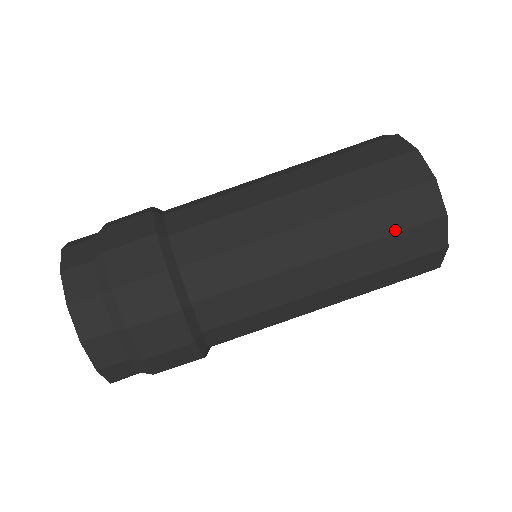
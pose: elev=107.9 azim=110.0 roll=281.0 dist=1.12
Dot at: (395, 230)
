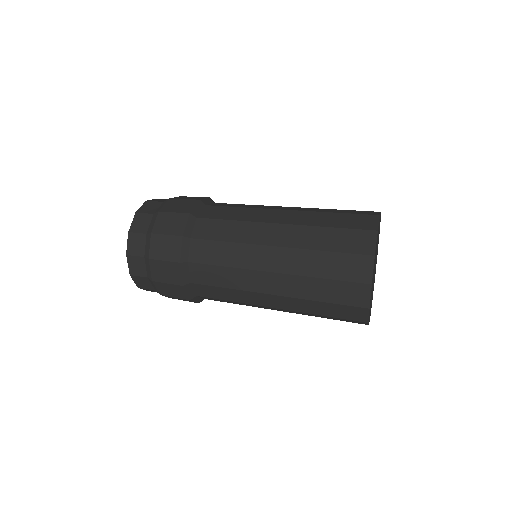
Dot at: (340, 213)
